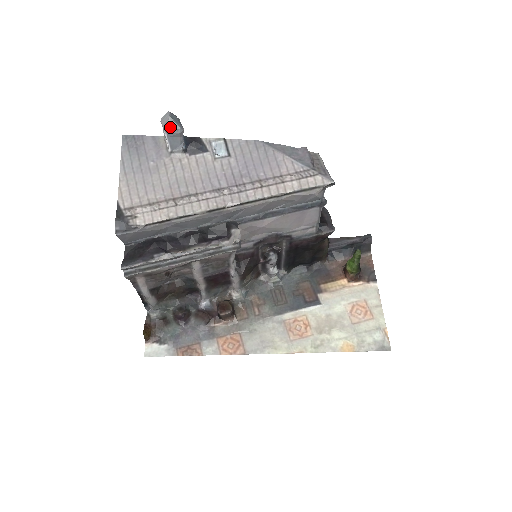
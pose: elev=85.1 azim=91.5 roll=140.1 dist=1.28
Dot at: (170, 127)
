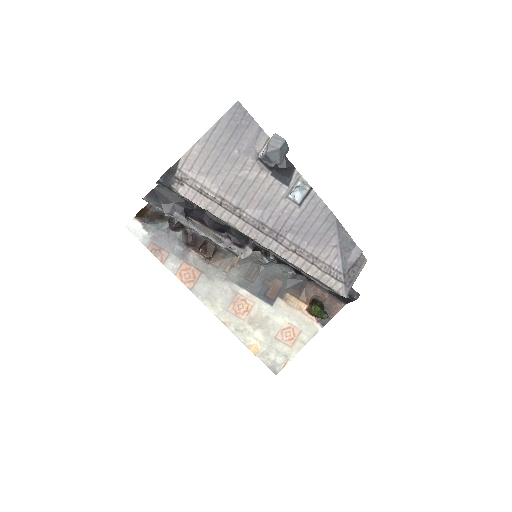
Dot at: (272, 154)
